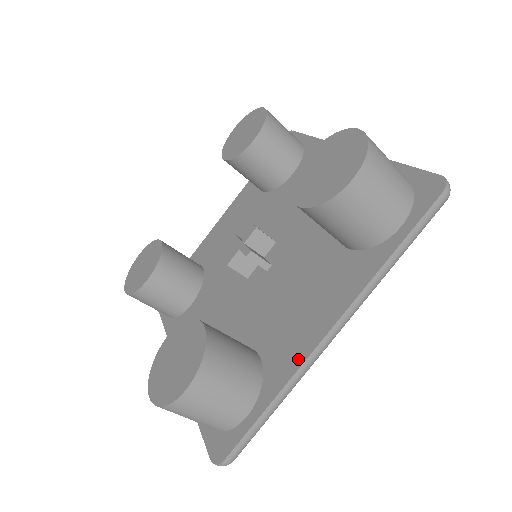
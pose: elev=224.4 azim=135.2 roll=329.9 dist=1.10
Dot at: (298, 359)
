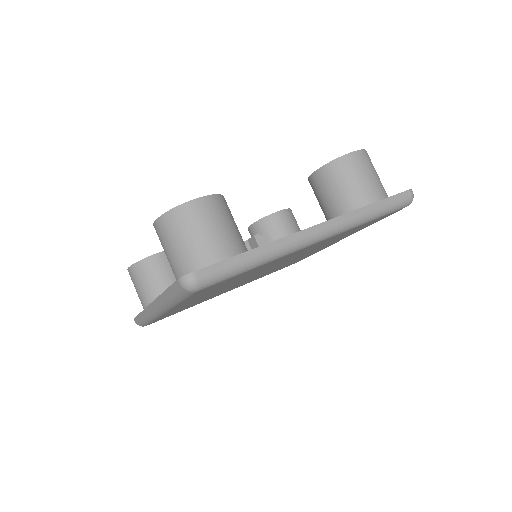
Dot at: (285, 237)
